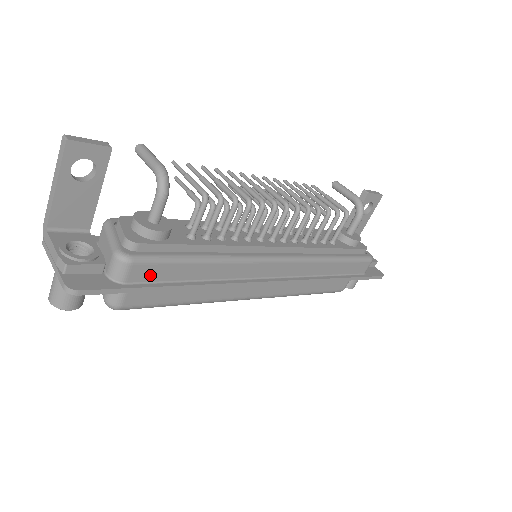
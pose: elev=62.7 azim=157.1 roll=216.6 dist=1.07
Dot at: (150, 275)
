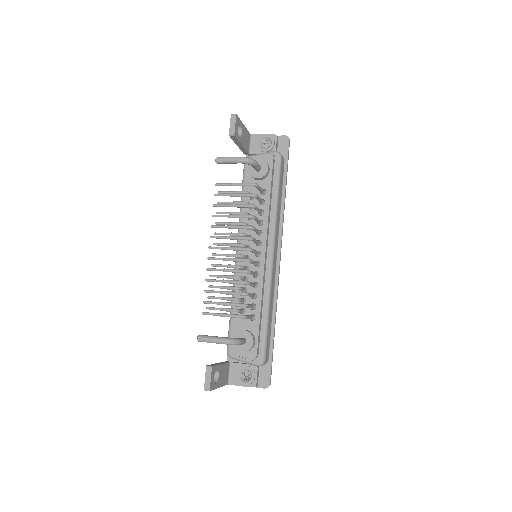
Dot at: (268, 347)
